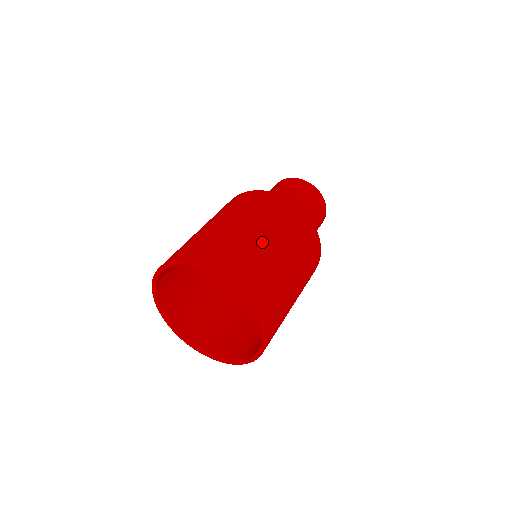
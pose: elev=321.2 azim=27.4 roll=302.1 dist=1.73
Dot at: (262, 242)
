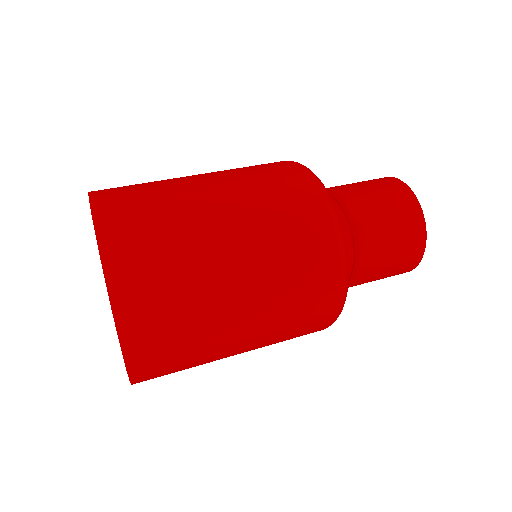
Dot at: (201, 205)
